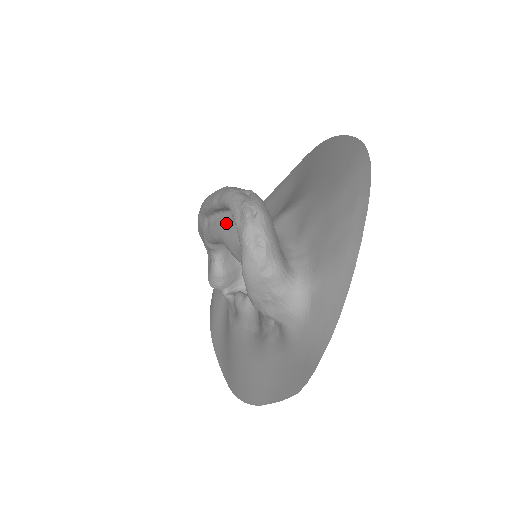
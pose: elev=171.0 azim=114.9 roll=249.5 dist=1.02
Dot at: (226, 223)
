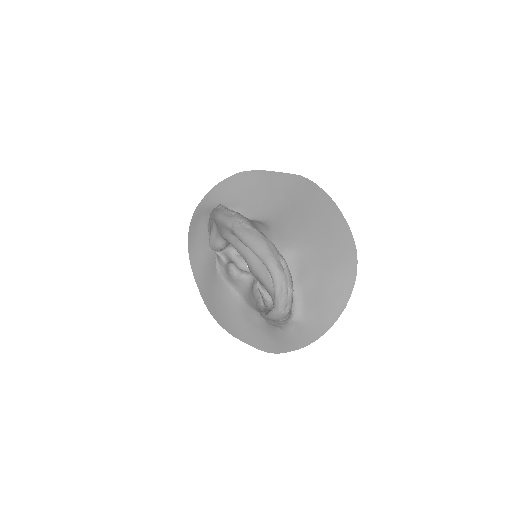
Dot at: (255, 258)
